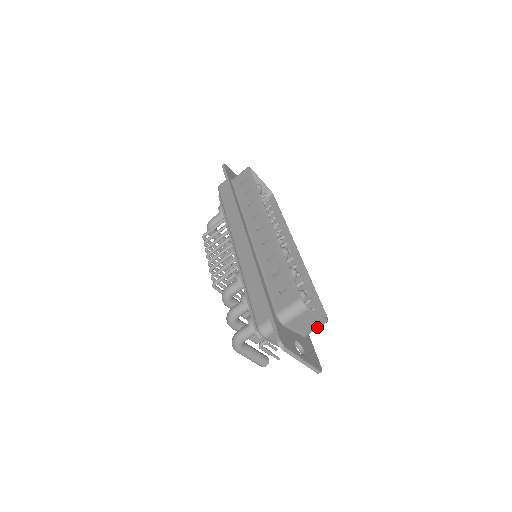
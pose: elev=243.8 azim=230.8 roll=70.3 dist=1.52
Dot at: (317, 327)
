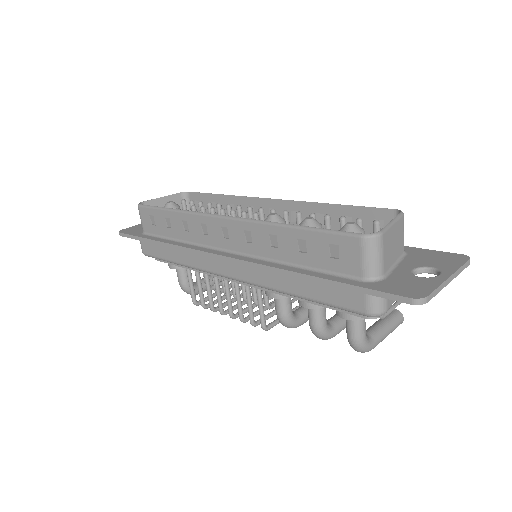
Dot at: (403, 231)
